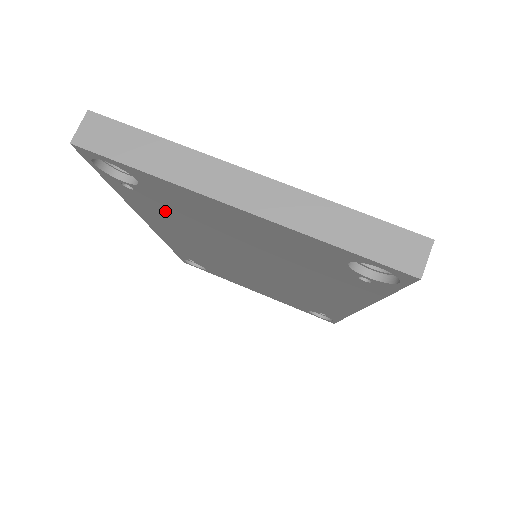
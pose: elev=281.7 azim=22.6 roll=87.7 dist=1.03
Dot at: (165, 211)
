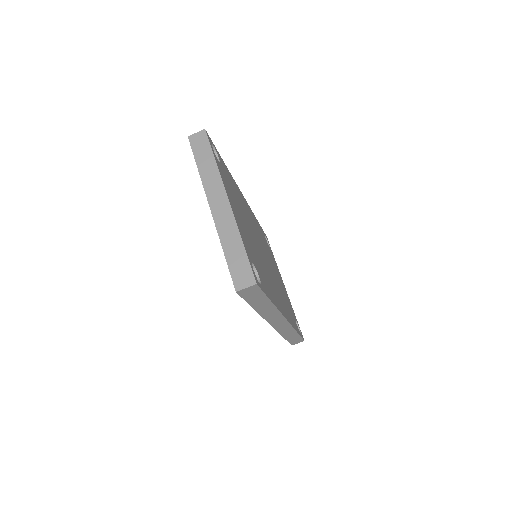
Dot at: occluded
